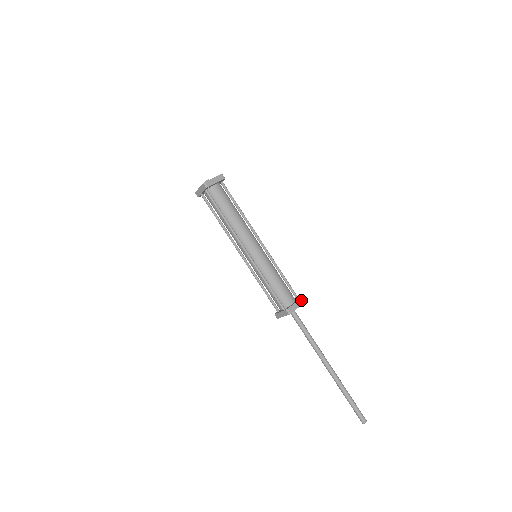
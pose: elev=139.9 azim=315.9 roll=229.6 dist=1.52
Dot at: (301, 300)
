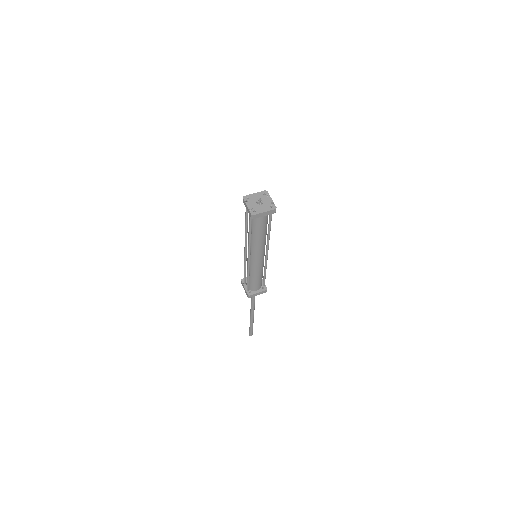
Dot at: (264, 291)
